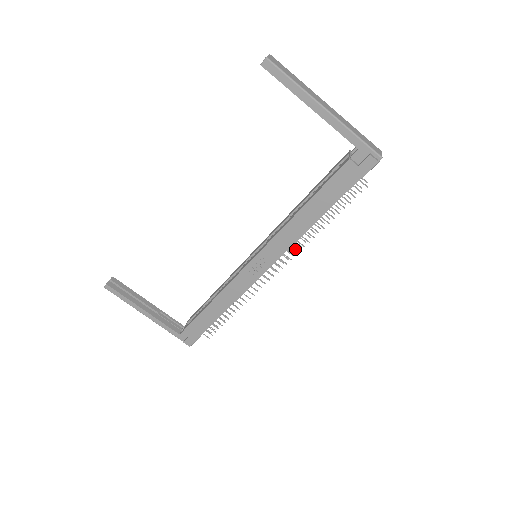
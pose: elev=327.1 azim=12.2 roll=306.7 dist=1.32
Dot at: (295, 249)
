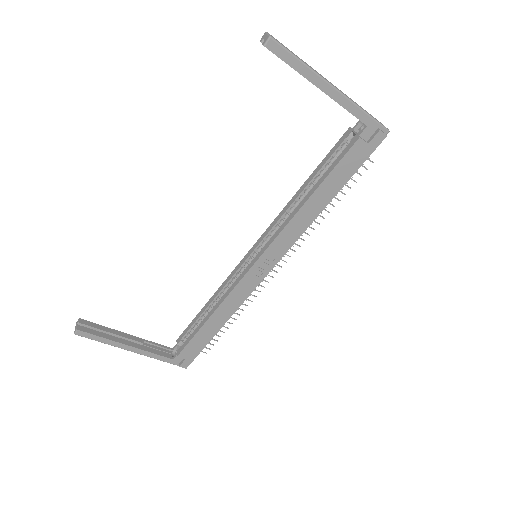
Dot at: occluded
